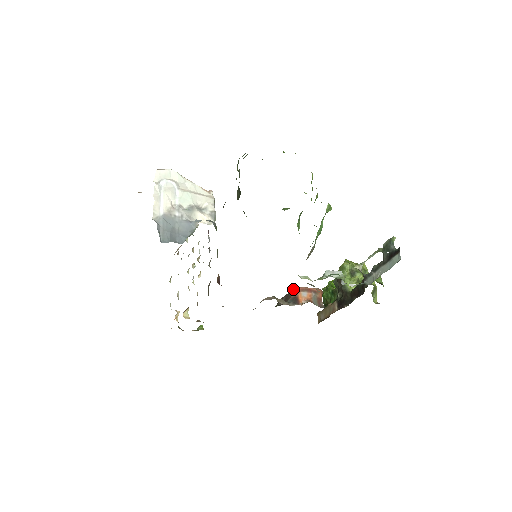
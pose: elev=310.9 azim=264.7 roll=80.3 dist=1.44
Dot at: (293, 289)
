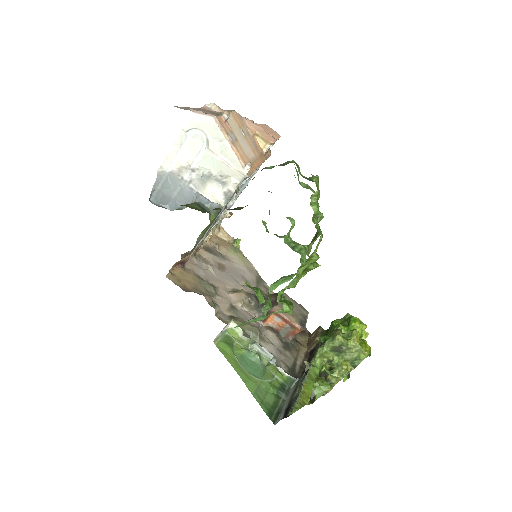
Dot at: (274, 306)
